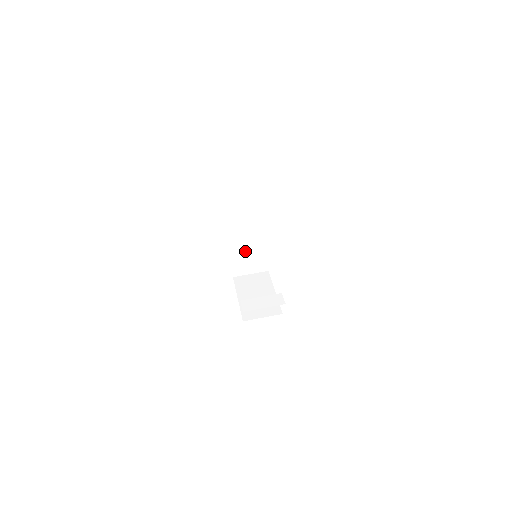
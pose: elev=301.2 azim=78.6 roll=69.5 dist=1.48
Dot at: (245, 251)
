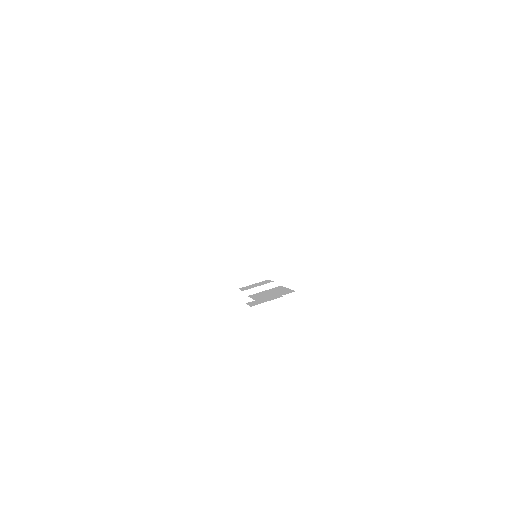
Dot at: occluded
